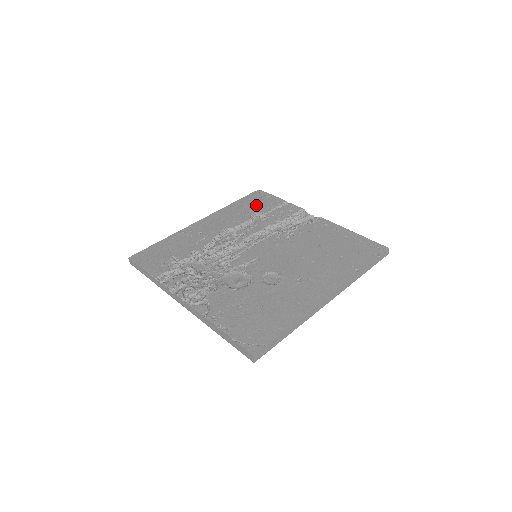
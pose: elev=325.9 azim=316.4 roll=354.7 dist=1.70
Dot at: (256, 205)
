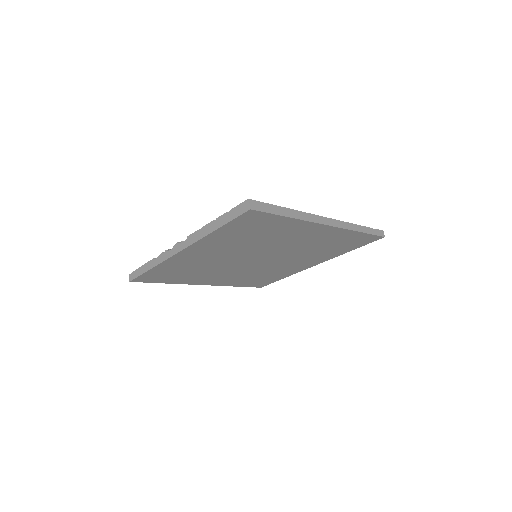
Dot at: occluded
